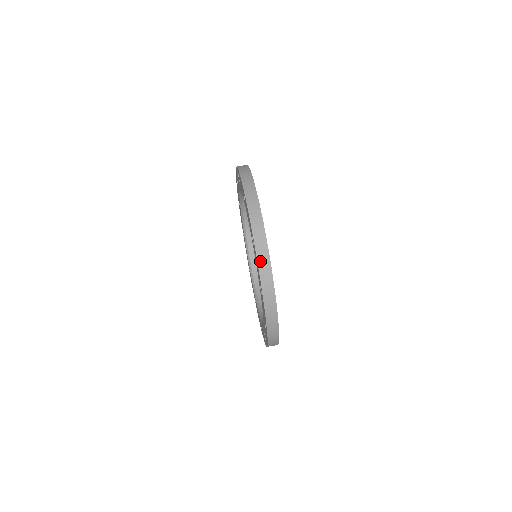
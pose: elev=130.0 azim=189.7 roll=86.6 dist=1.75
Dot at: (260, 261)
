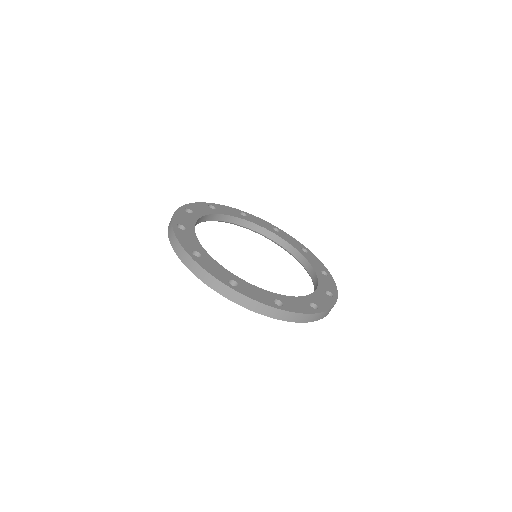
Dot at: (172, 243)
